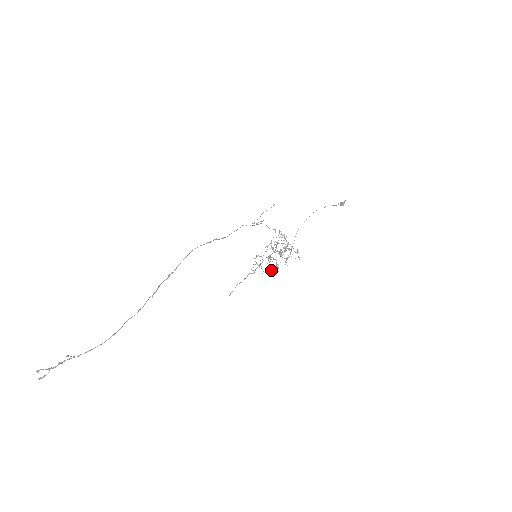
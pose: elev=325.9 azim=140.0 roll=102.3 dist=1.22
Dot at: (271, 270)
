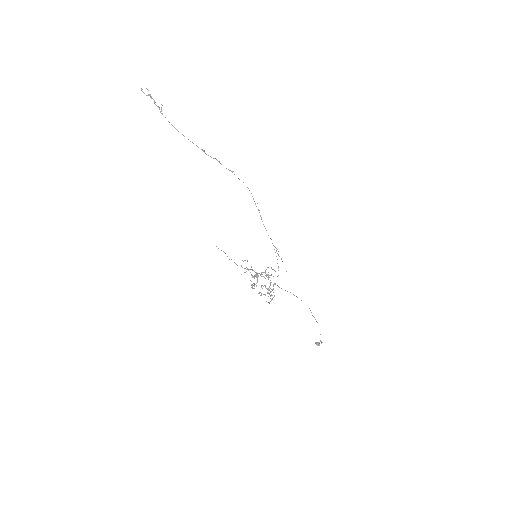
Dot at: (251, 275)
